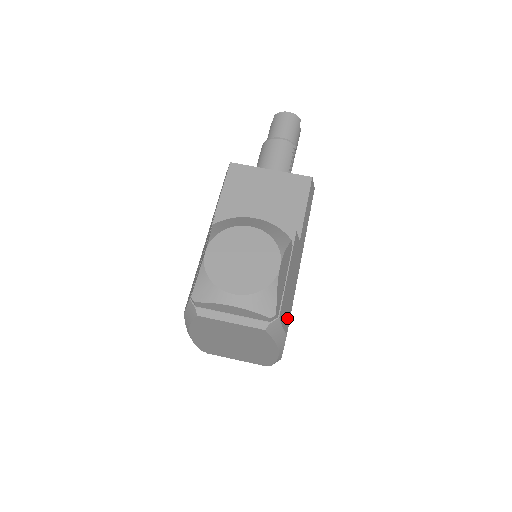
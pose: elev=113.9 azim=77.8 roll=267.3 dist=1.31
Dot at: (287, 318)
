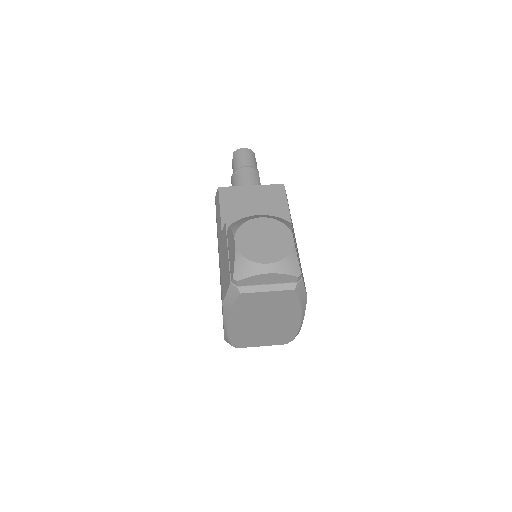
Dot at: (304, 283)
